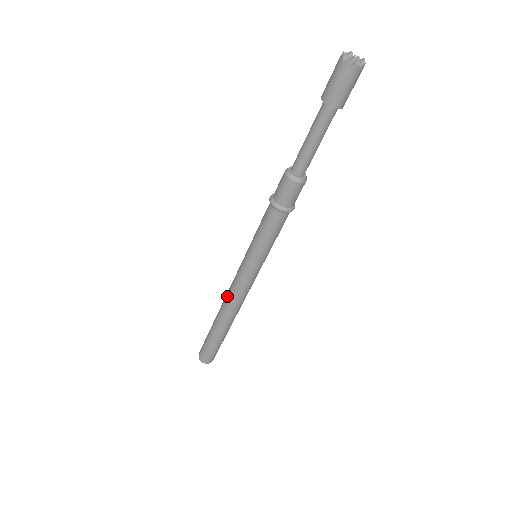
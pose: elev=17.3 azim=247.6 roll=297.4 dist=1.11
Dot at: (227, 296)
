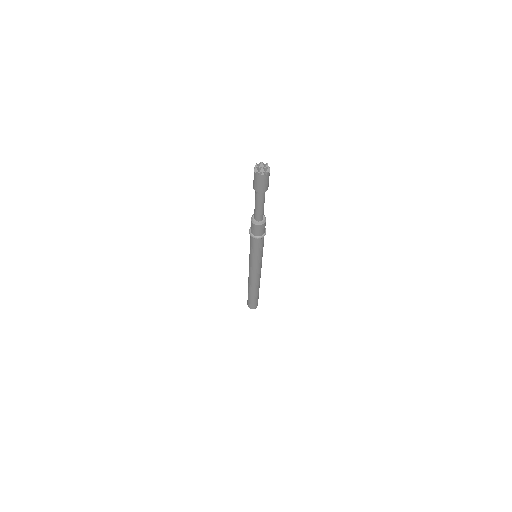
Dot at: occluded
